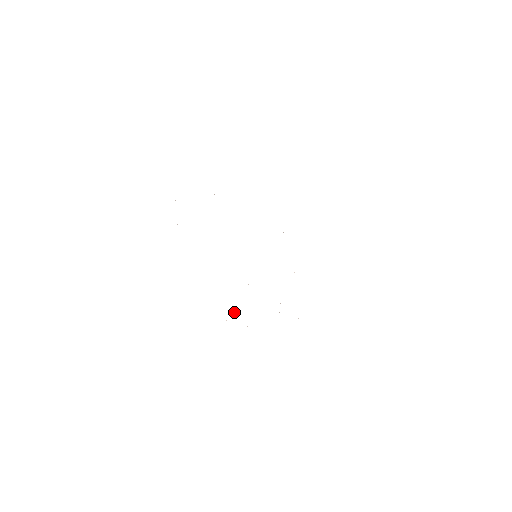
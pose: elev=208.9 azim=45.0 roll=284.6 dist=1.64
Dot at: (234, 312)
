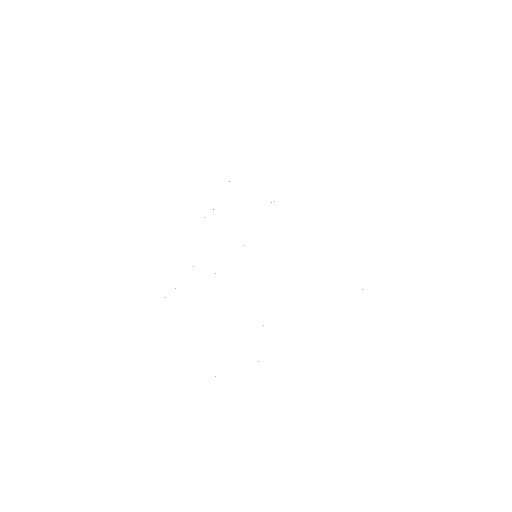
Dot at: occluded
